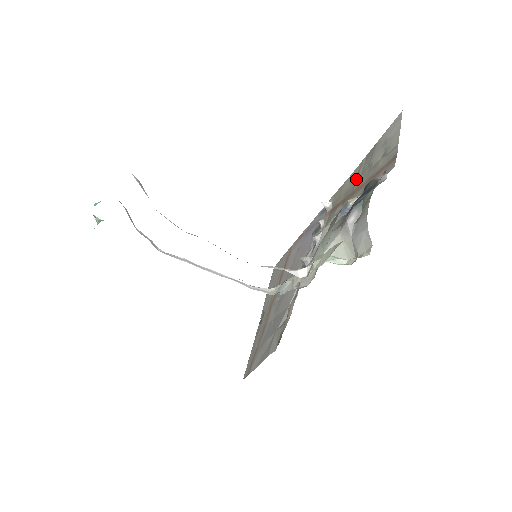
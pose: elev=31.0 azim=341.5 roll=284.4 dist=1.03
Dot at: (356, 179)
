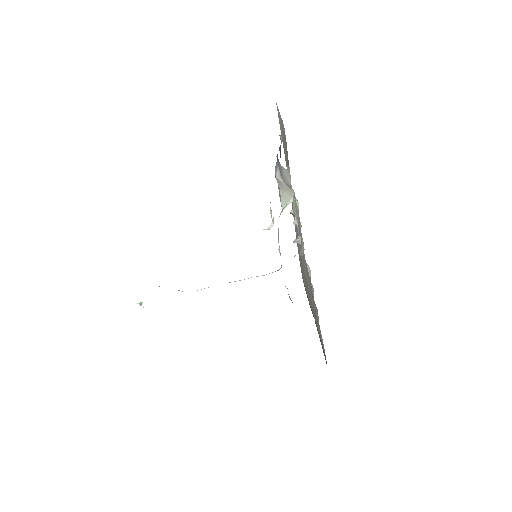
Dot at: (287, 165)
